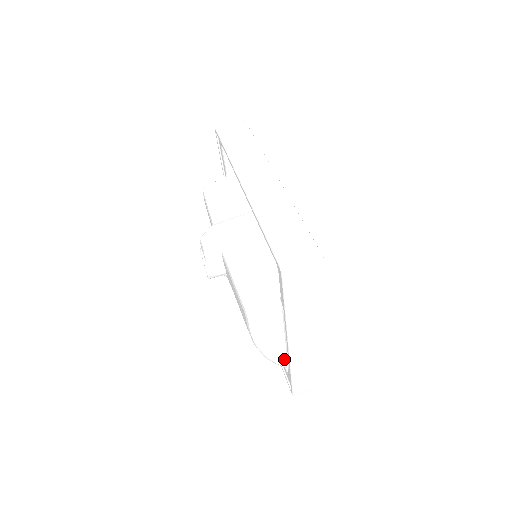
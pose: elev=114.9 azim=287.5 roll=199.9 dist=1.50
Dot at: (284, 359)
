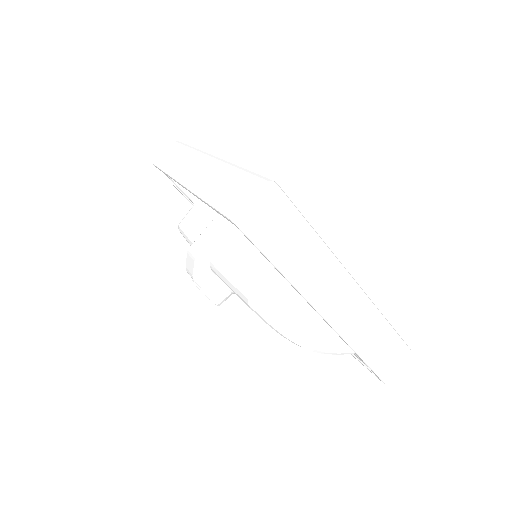
Dot at: (341, 343)
